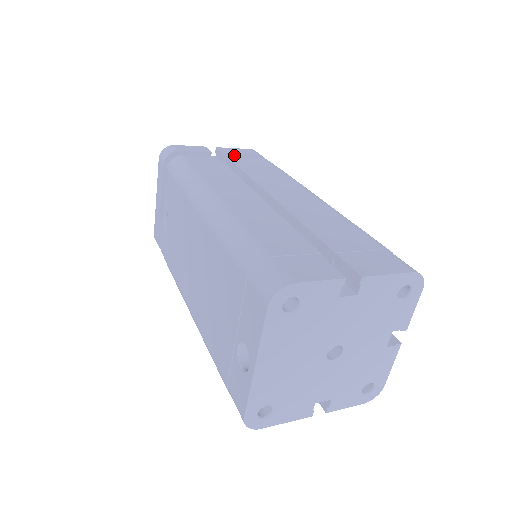
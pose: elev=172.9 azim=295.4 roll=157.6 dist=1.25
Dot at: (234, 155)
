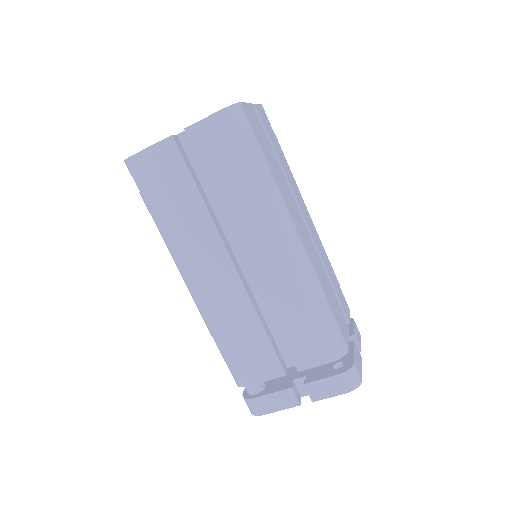
Dot at: occluded
